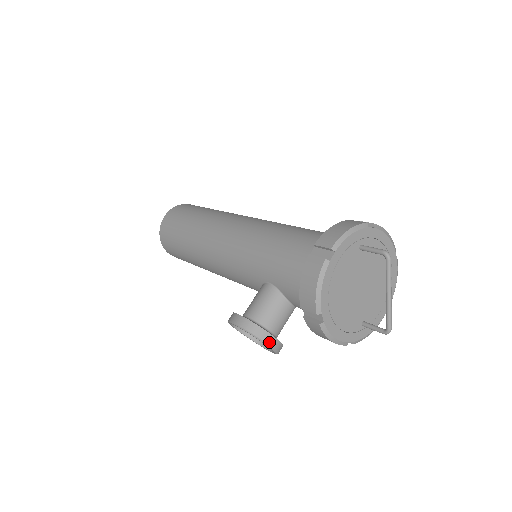
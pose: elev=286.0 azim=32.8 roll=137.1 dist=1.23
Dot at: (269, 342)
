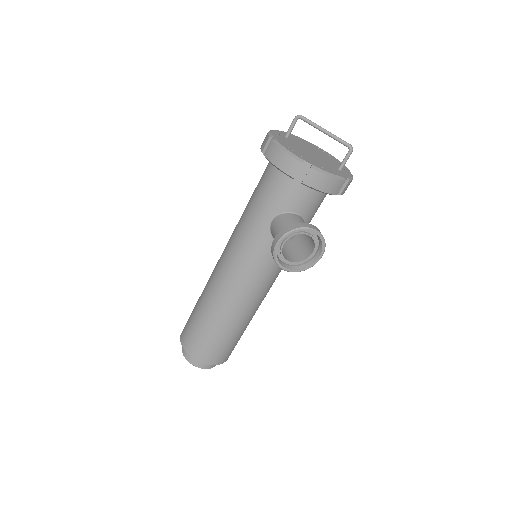
Dot at: (307, 226)
